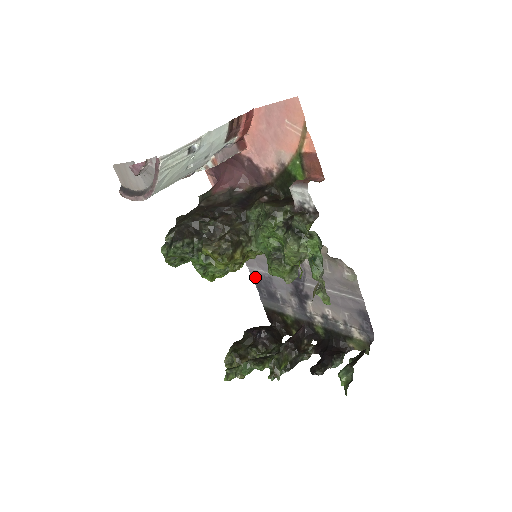
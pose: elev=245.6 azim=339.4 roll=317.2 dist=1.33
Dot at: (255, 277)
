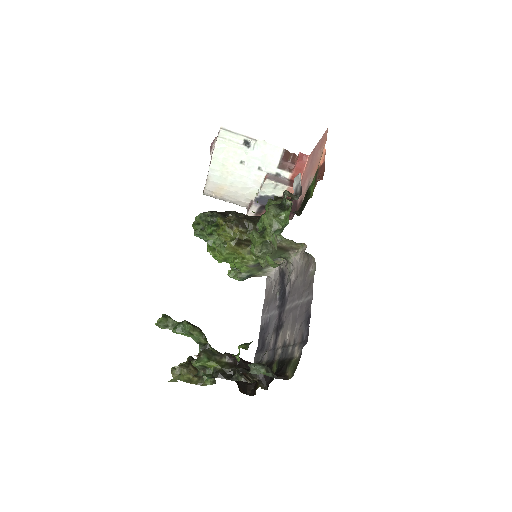
Dot at: (262, 327)
